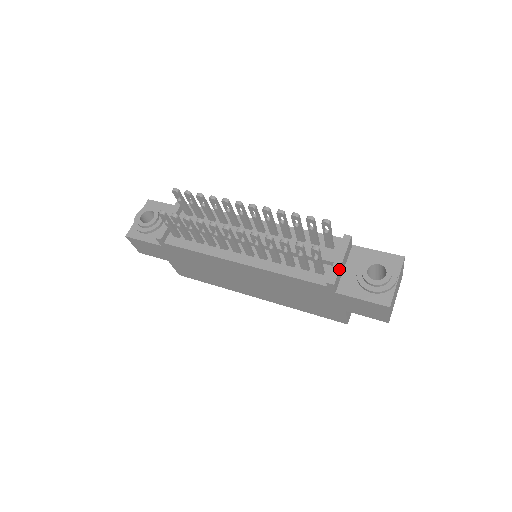
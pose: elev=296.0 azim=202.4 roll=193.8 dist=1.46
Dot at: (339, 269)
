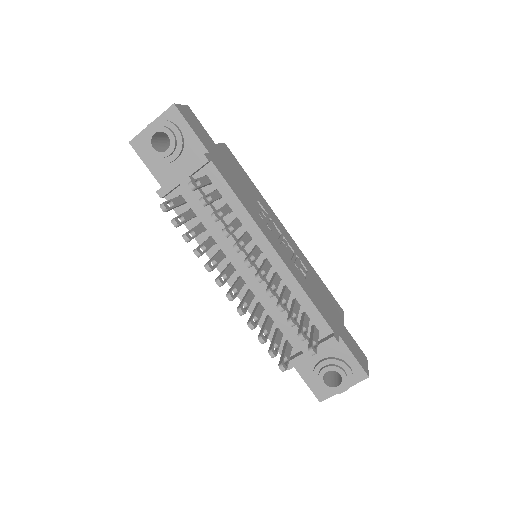
Dot at: occluded
